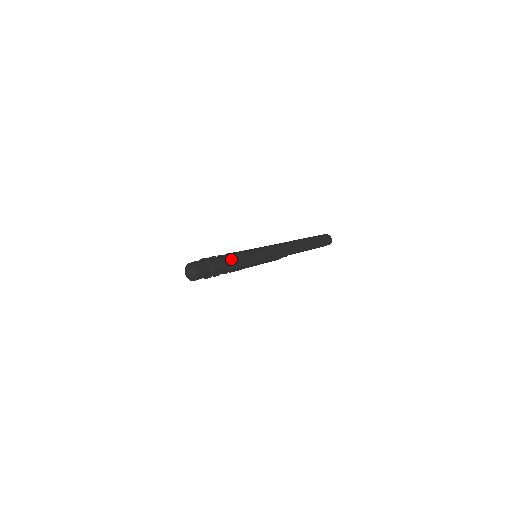
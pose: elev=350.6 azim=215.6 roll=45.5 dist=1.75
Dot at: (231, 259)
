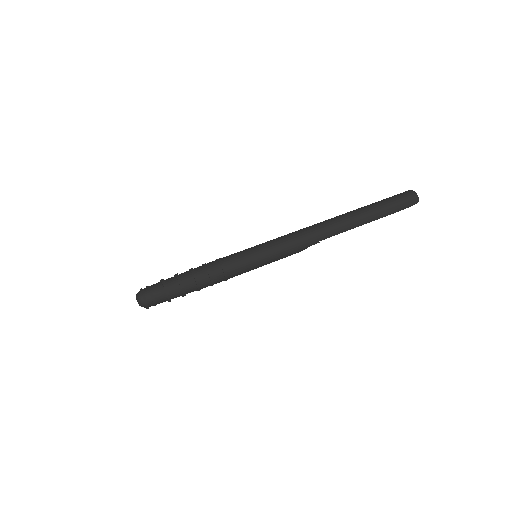
Dot at: (200, 273)
